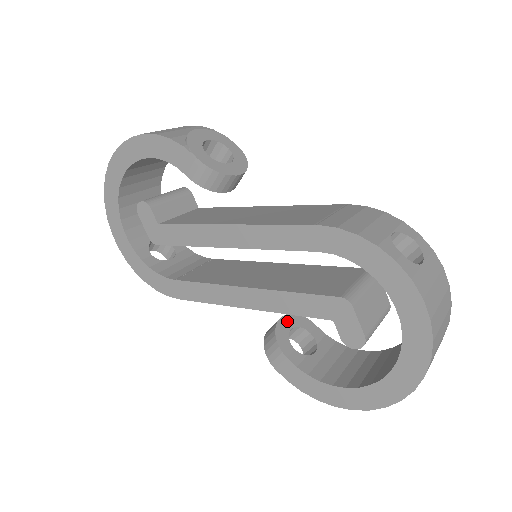
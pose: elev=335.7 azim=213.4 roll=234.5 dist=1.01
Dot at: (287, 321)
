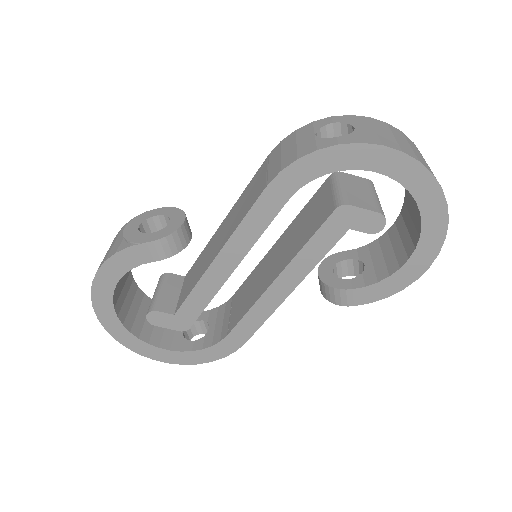
Dot at: (324, 270)
